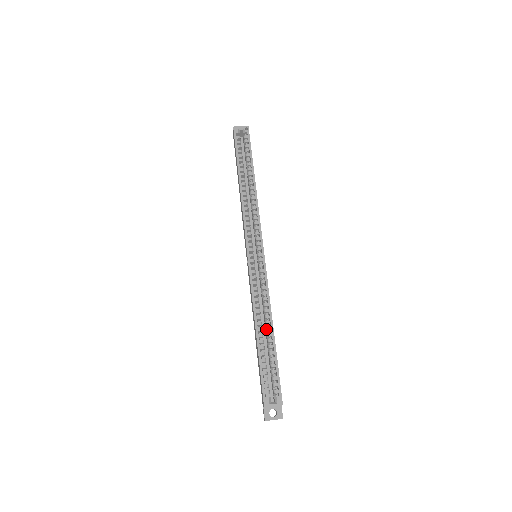
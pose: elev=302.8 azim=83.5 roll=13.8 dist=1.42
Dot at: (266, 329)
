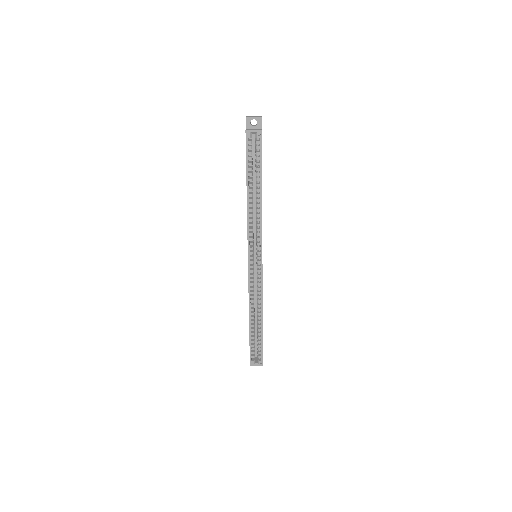
Dot at: (257, 318)
